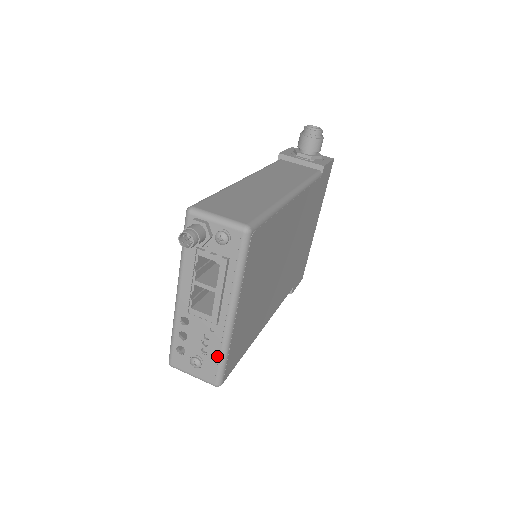
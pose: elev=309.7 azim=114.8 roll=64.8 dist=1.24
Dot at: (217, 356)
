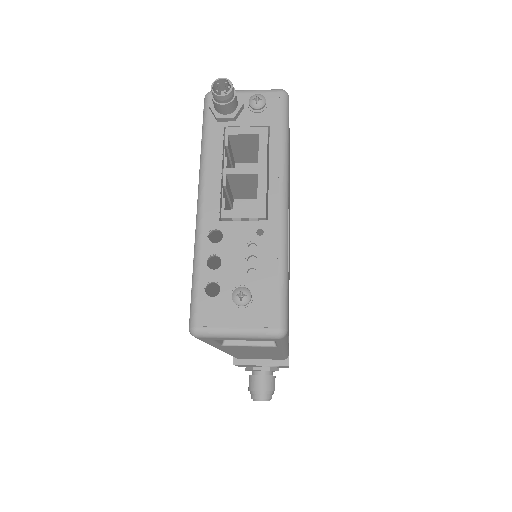
Dot at: (274, 272)
